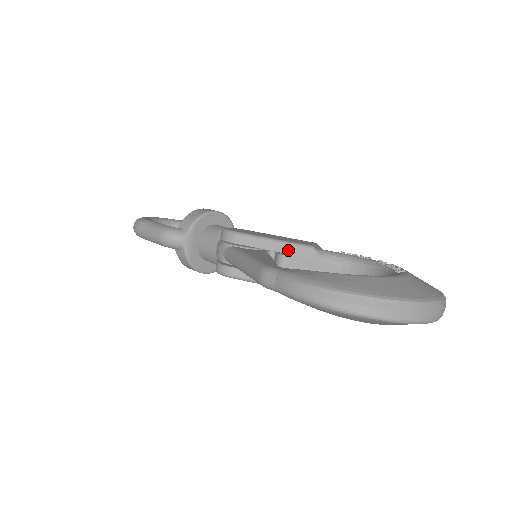
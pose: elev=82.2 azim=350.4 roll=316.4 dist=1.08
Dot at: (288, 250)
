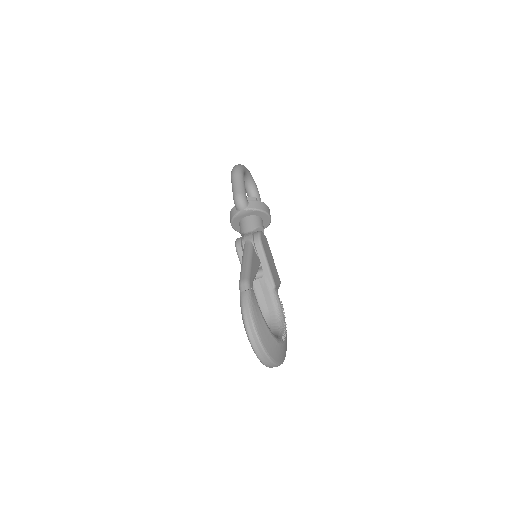
Dot at: (267, 275)
